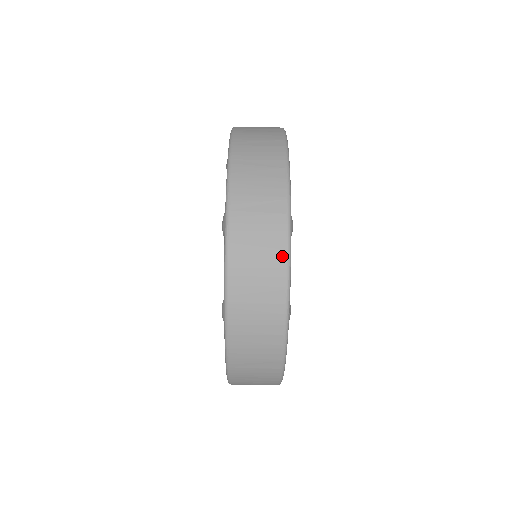
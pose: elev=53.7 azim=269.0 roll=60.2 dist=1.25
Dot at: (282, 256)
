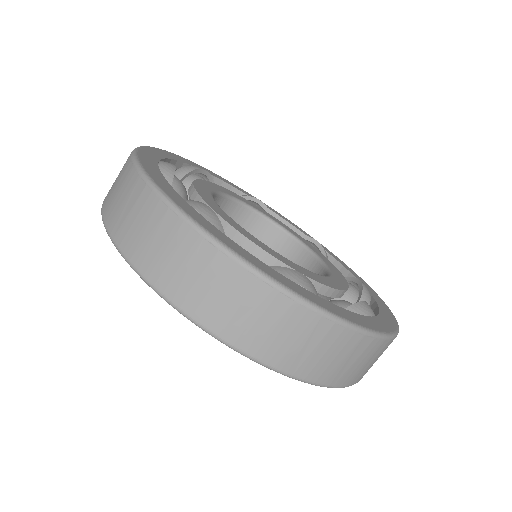
Dot at: (130, 166)
